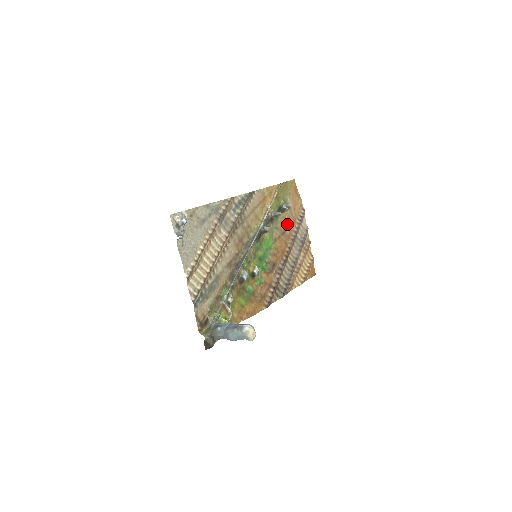
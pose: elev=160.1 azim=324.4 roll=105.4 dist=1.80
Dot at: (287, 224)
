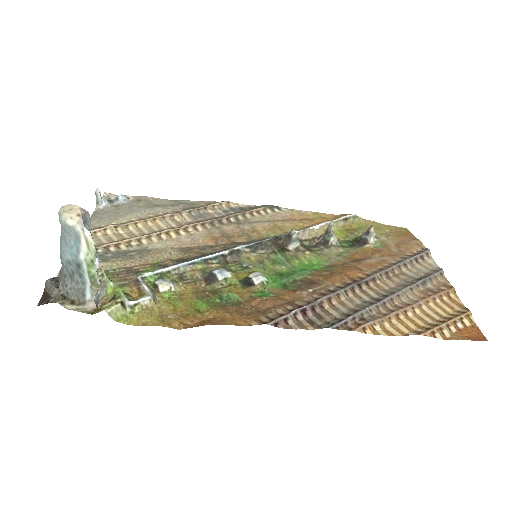
Dot at: (372, 256)
